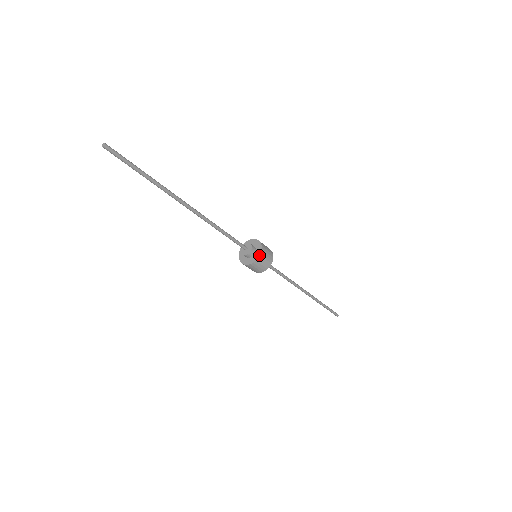
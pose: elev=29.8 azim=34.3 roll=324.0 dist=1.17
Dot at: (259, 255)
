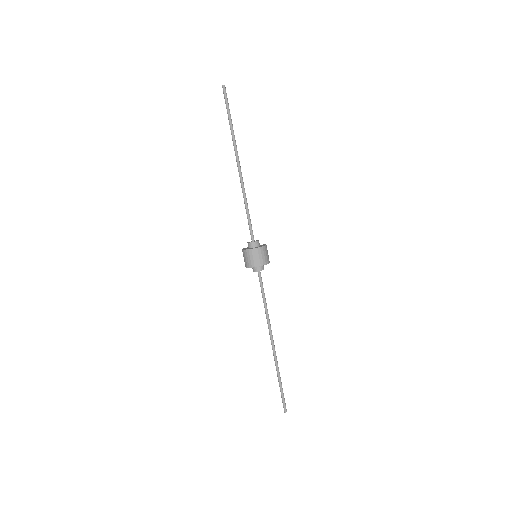
Dot at: (266, 245)
